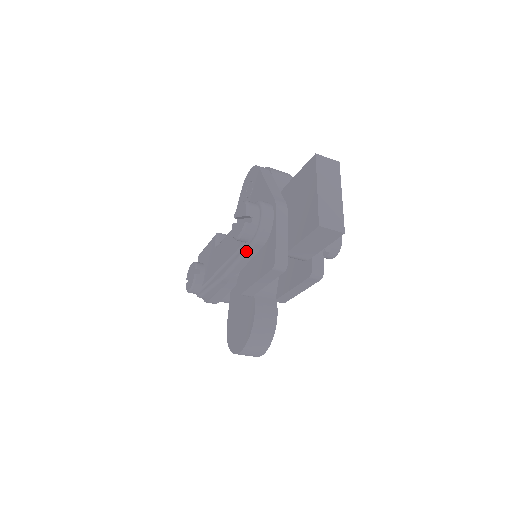
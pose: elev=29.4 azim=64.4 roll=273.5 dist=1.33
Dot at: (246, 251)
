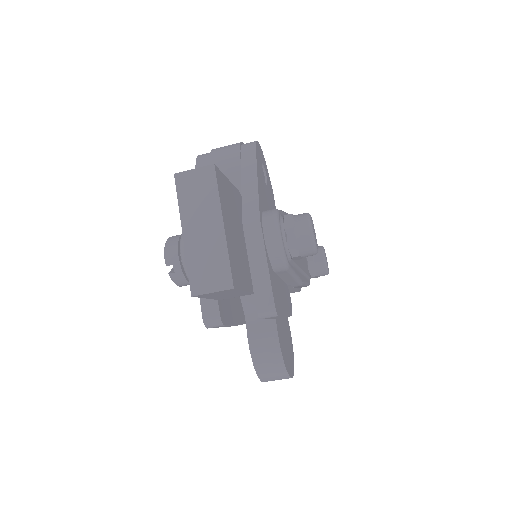
Dot at: occluded
